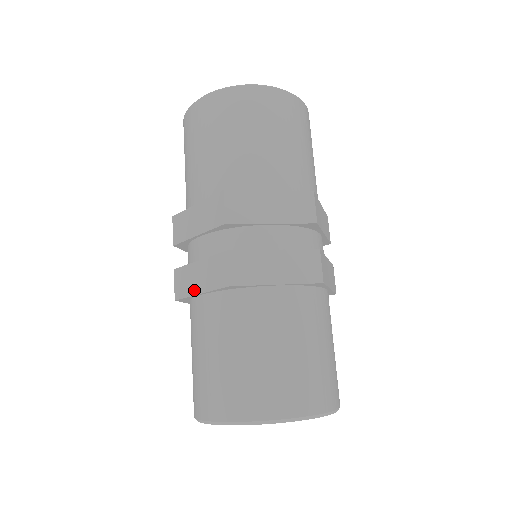
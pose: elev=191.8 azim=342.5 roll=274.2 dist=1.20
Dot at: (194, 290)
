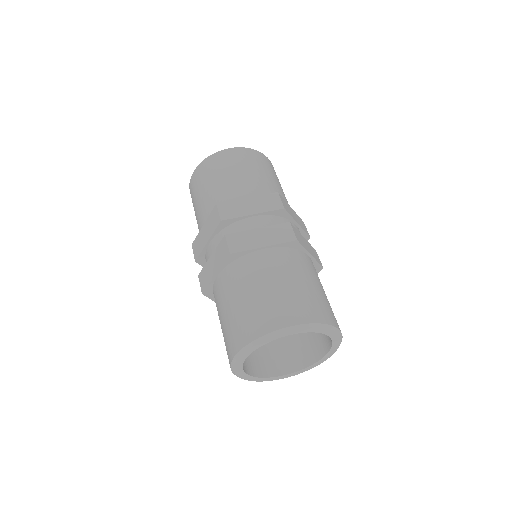
Dot at: (256, 245)
